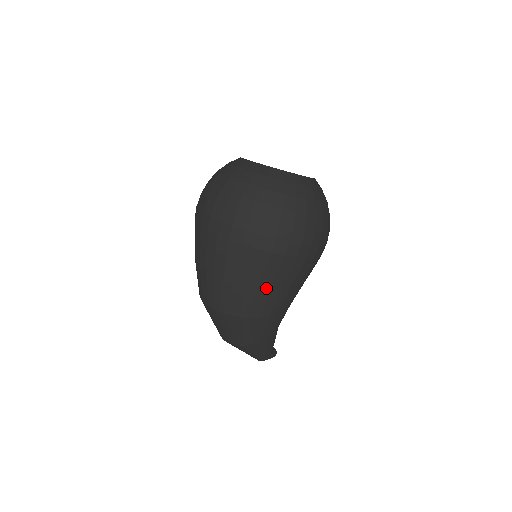
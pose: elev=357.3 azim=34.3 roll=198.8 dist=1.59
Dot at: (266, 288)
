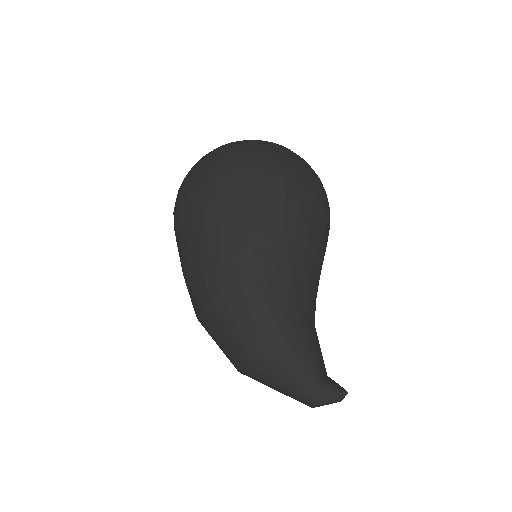
Dot at: (204, 248)
